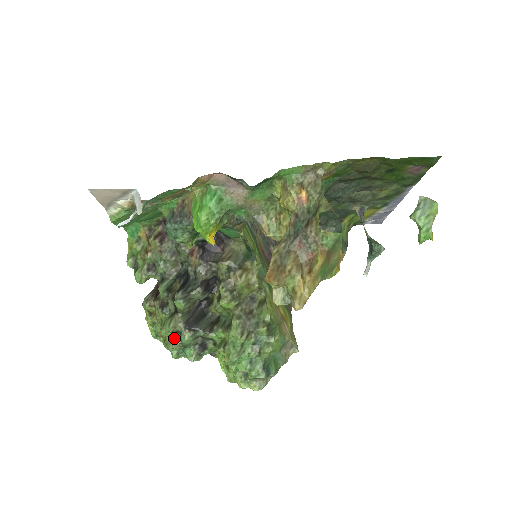
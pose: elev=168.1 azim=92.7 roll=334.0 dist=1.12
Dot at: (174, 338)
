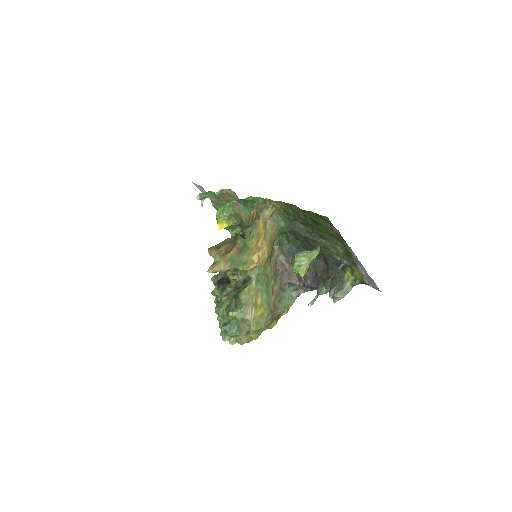
Dot at: occluded
